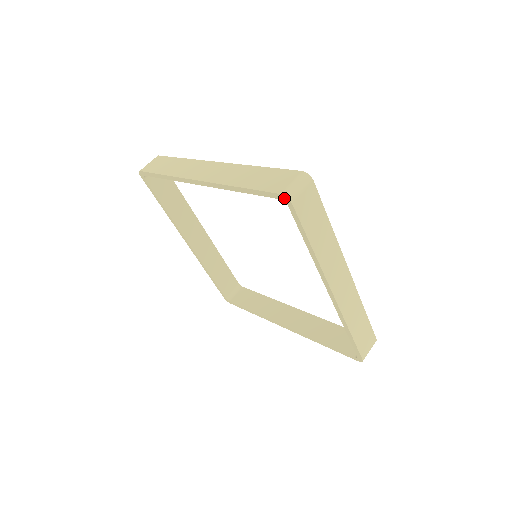
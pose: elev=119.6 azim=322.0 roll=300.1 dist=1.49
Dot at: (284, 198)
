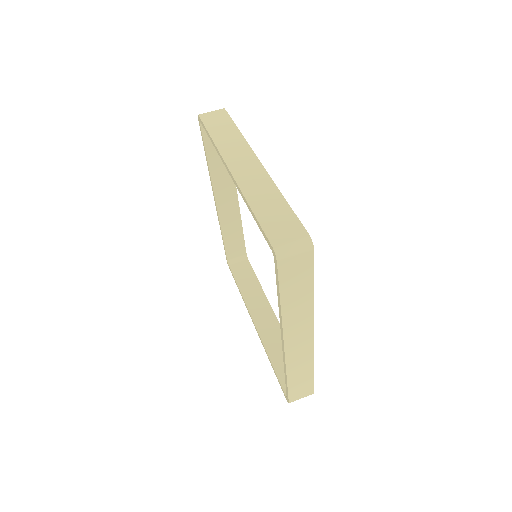
Dot at: (273, 252)
